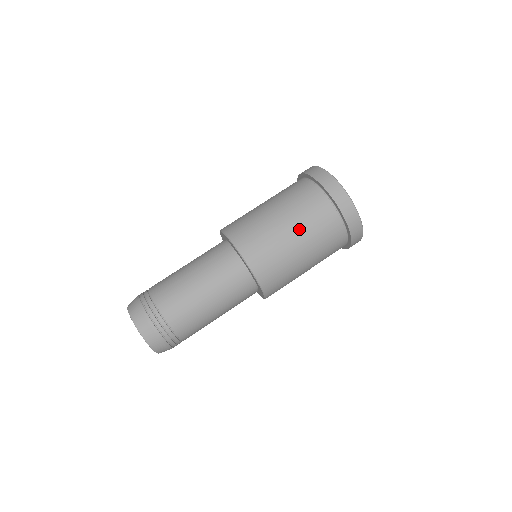
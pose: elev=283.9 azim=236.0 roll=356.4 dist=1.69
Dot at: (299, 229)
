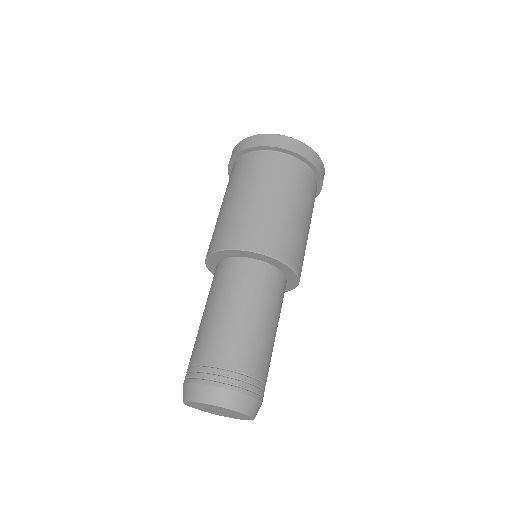
Dot at: (252, 188)
